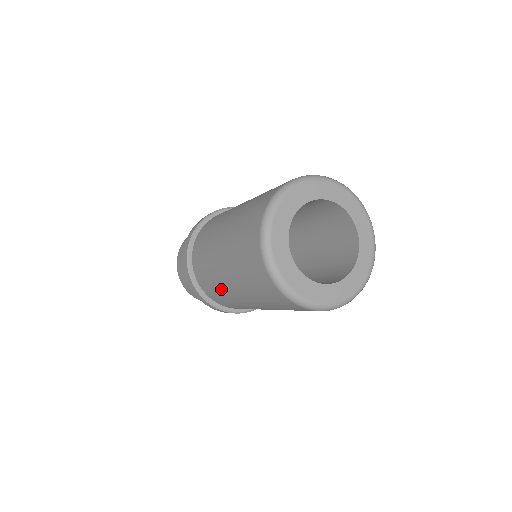
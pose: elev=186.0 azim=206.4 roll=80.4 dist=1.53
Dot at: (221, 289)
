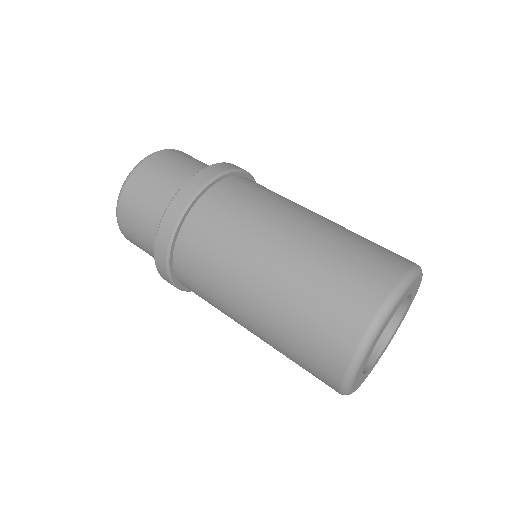
Dot at: (221, 295)
